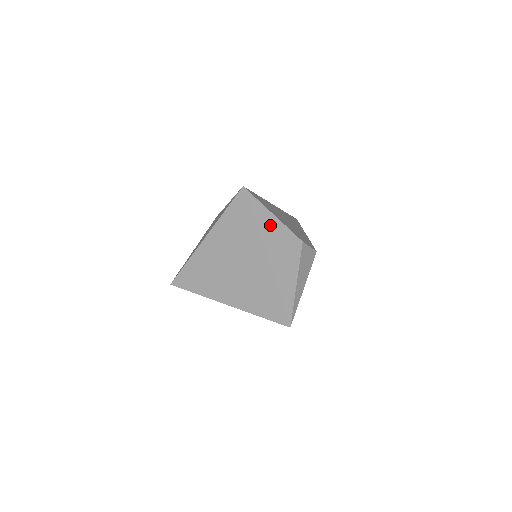
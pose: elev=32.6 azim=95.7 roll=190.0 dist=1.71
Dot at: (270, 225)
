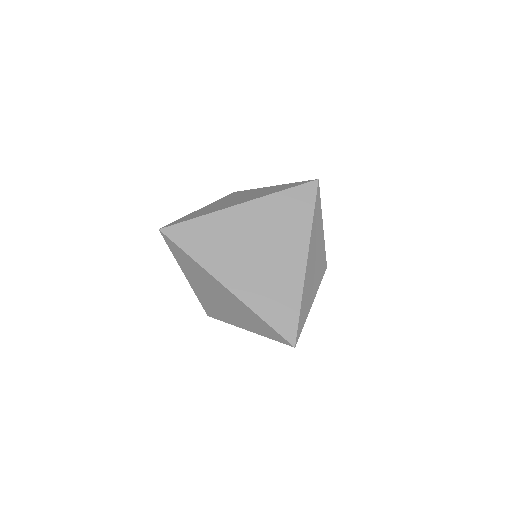
Dot at: (318, 232)
